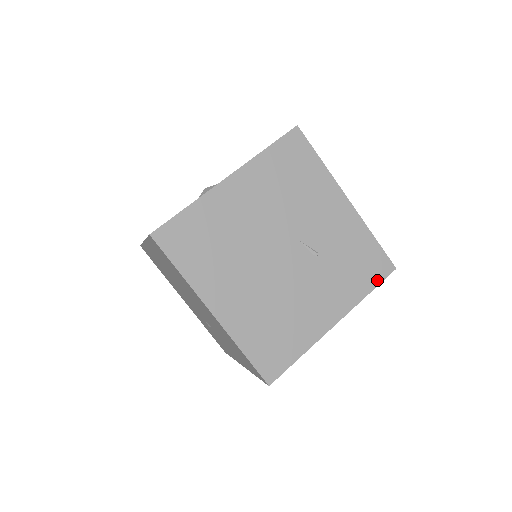
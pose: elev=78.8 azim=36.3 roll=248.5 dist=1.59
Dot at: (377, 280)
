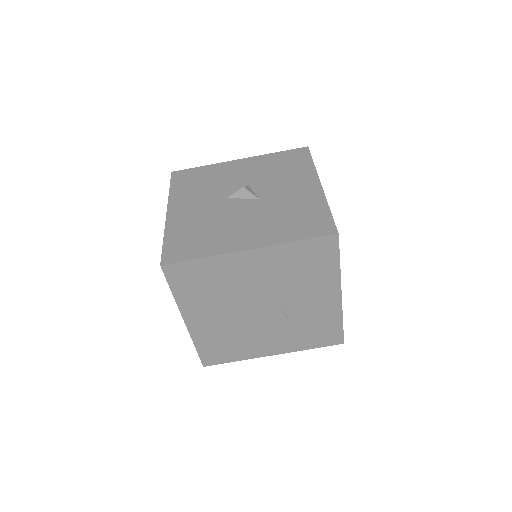
Dot at: (324, 344)
